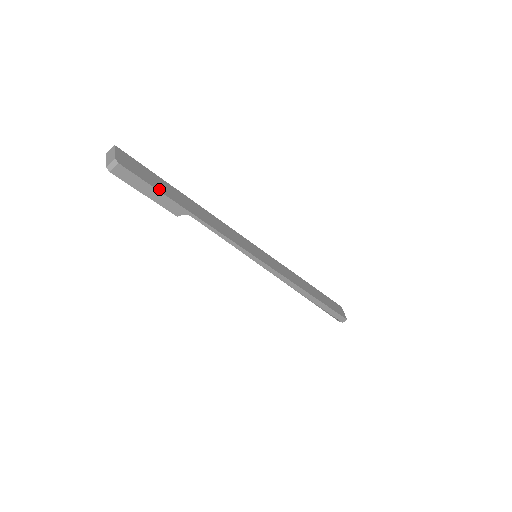
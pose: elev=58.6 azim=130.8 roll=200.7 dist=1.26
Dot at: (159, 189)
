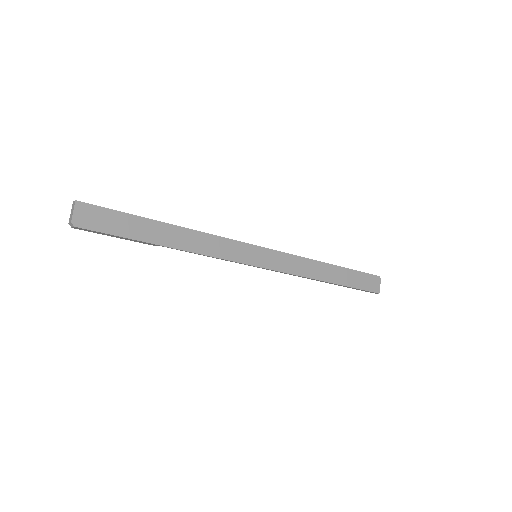
Dot at: (124, 234)
